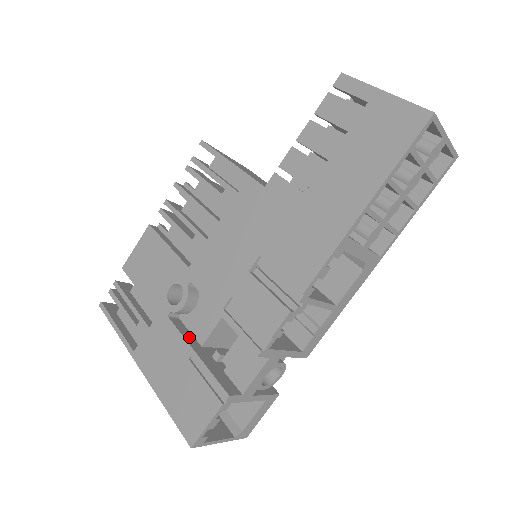
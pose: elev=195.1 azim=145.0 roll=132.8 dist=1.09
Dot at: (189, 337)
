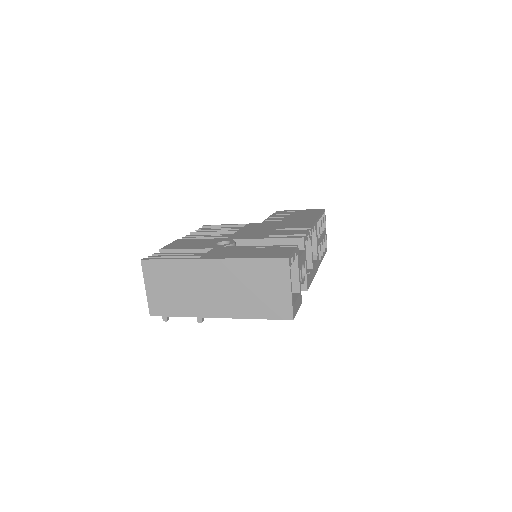
Dot at: occluded
